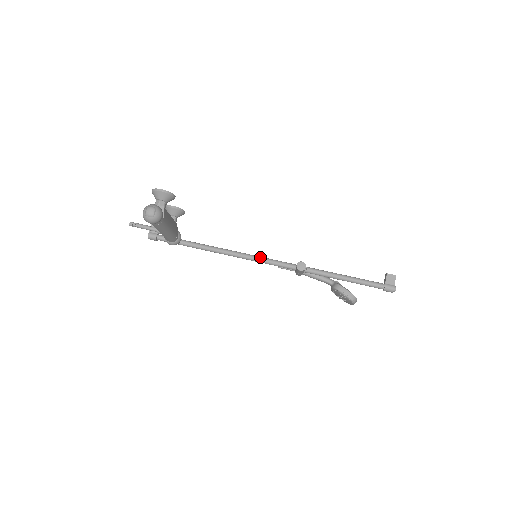
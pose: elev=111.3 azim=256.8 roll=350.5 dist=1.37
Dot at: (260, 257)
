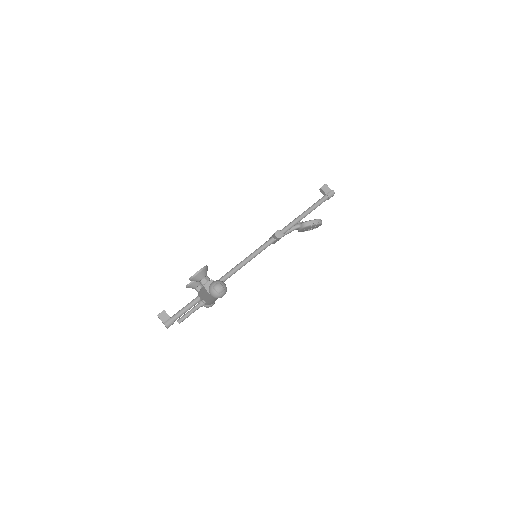
Dot at: (248, 257)
